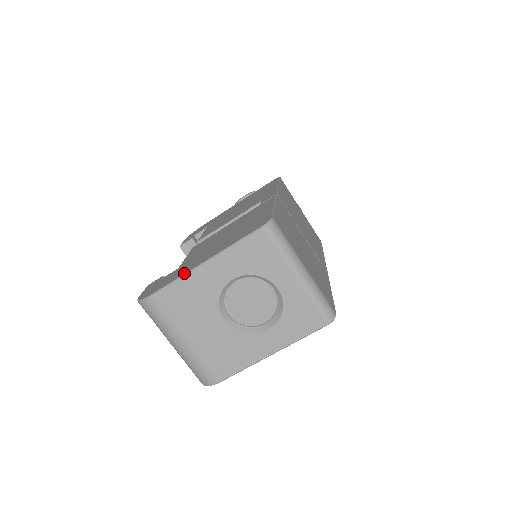
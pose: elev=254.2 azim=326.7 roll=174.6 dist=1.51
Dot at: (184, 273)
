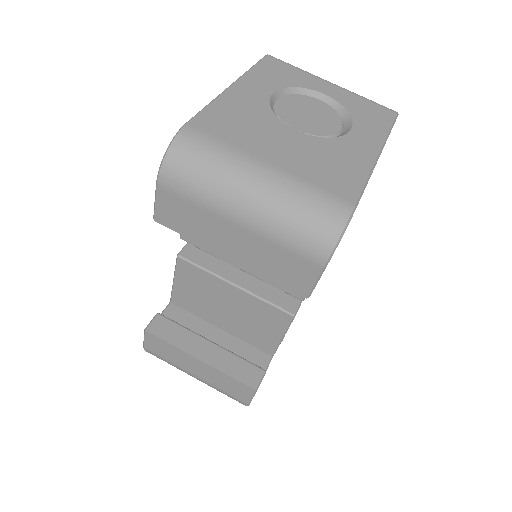
Dot at: (212, 102)
